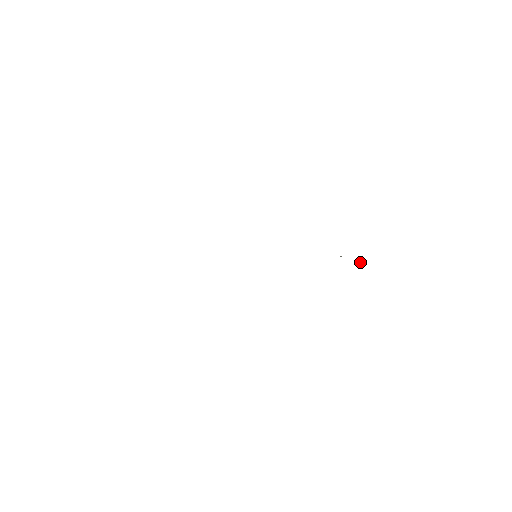
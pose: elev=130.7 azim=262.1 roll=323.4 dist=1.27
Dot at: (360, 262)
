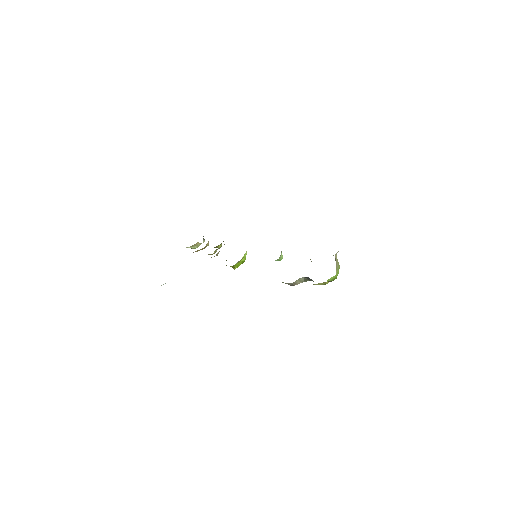
Dot at: occluded
